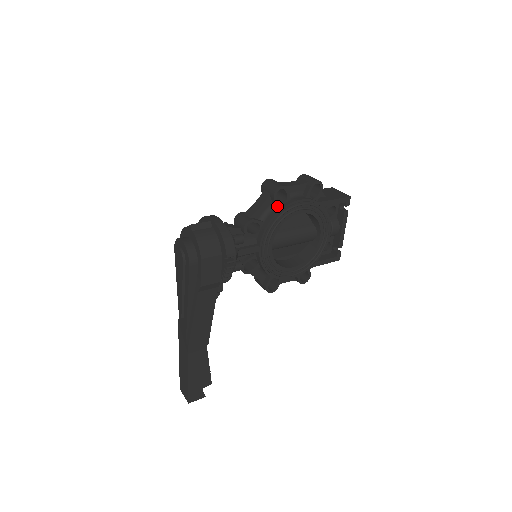
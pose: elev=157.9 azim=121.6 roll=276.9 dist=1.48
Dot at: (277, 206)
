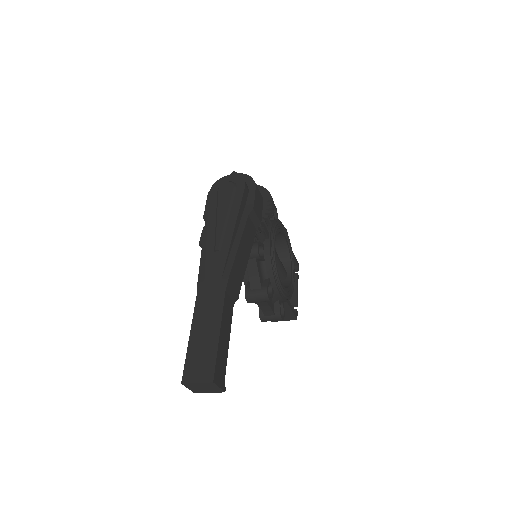
Dot at: (274, 218)
